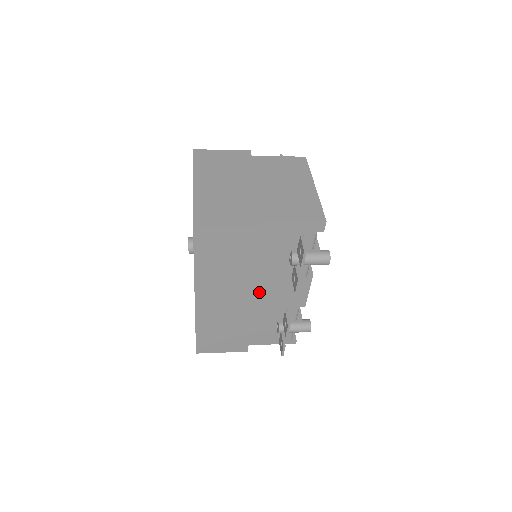
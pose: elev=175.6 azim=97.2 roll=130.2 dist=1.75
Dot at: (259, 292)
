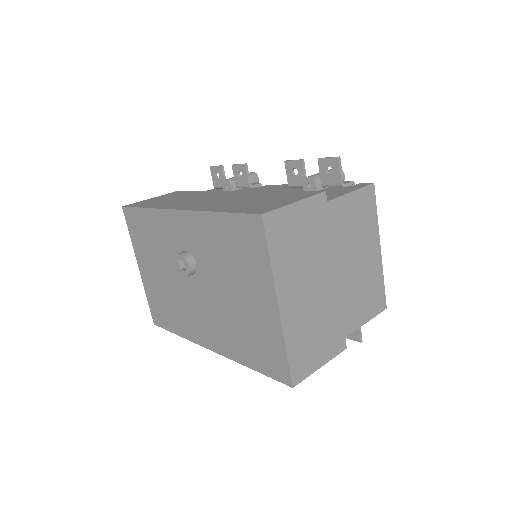
Dot at: occluded
